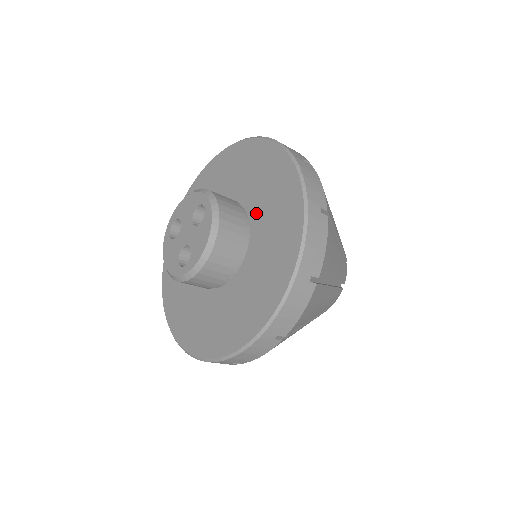
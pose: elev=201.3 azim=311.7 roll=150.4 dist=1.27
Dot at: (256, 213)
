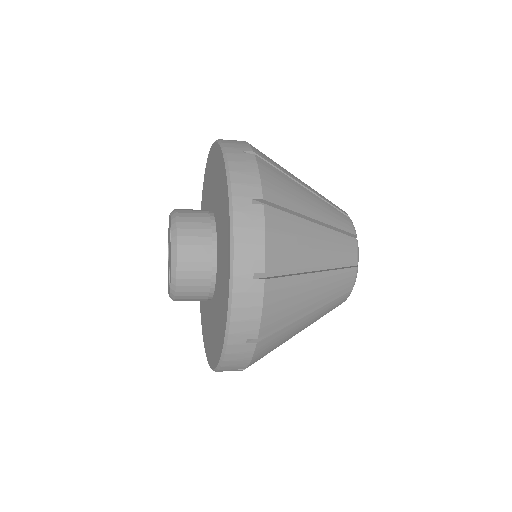
Dot at: (217, 219)
